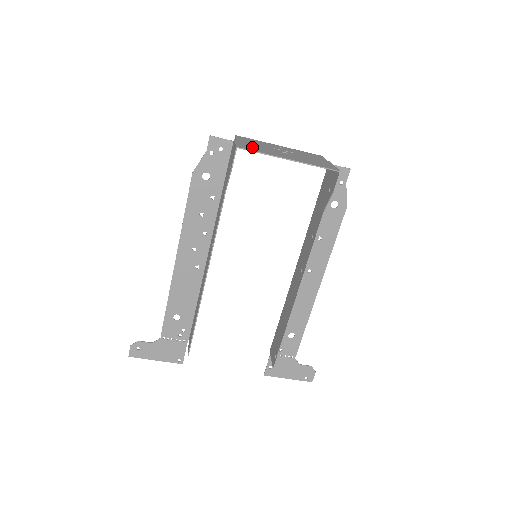
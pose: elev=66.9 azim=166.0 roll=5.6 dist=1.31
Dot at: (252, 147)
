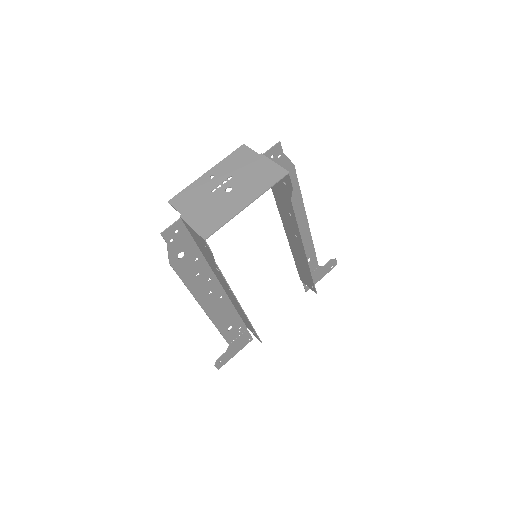
Dot at: (208, 219)
